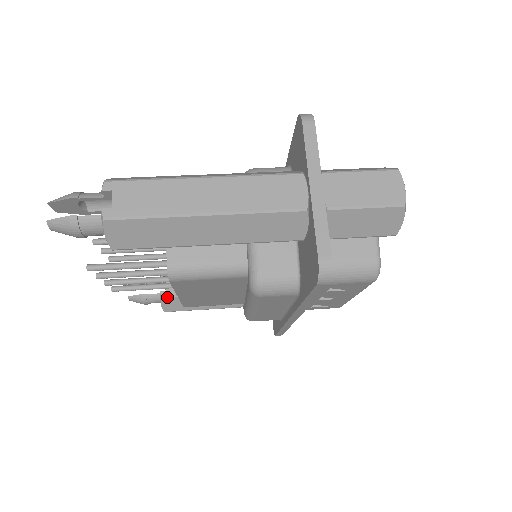
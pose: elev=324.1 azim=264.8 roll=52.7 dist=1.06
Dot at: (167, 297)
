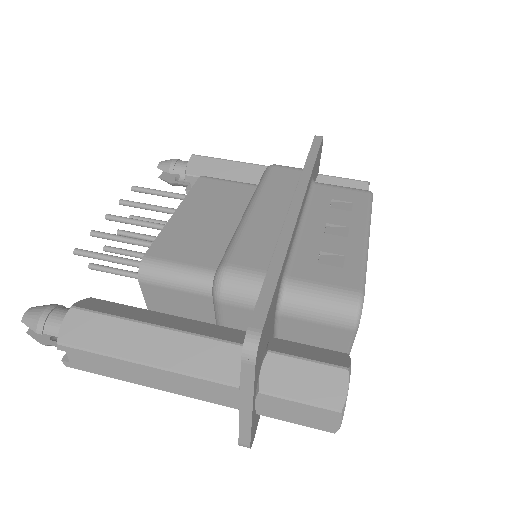
Dot at: occluded
